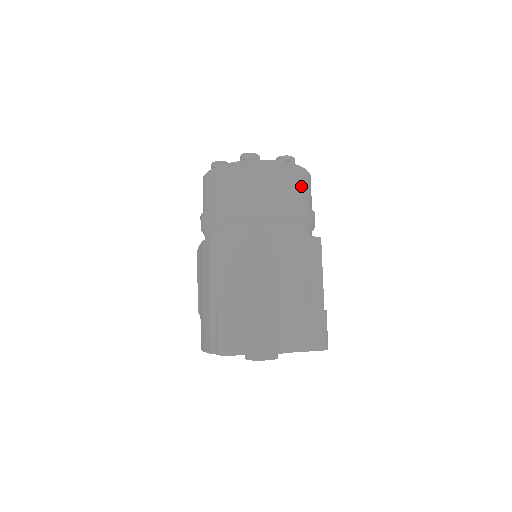
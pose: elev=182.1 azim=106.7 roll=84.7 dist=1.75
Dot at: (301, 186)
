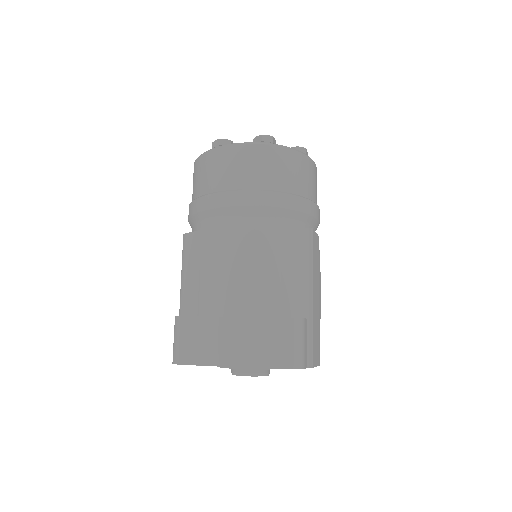
Dot at: (275, 168)
